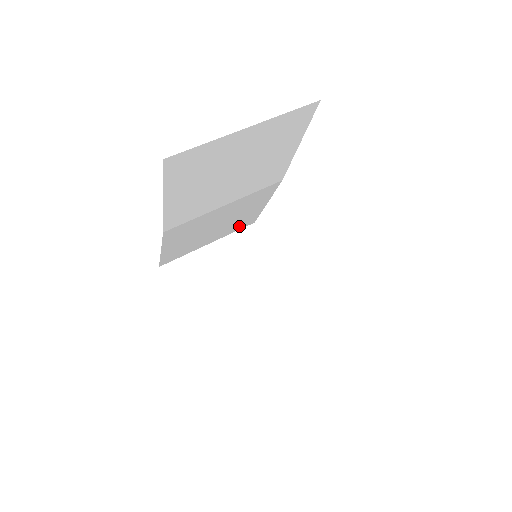
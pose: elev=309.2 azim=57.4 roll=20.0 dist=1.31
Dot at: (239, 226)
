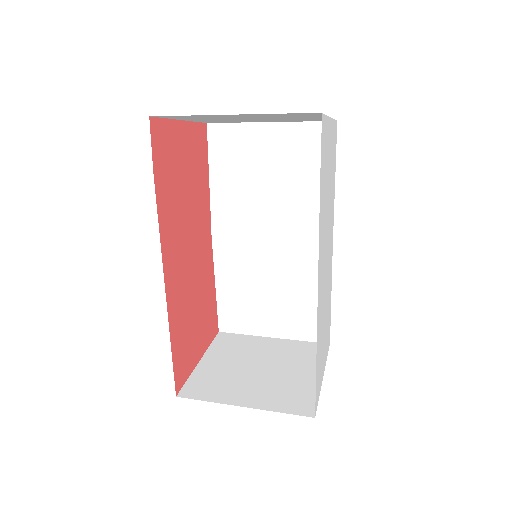
Dot at: (307, 329)
